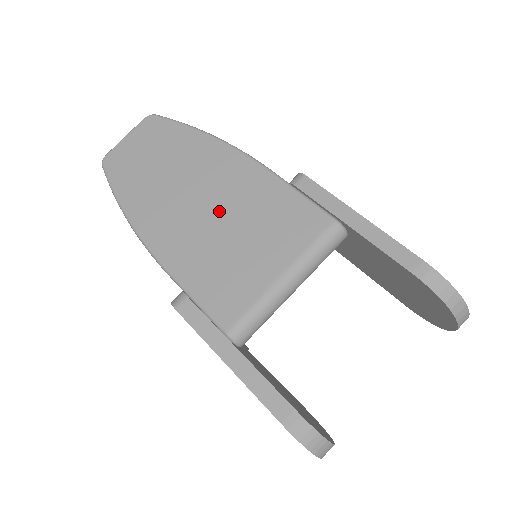
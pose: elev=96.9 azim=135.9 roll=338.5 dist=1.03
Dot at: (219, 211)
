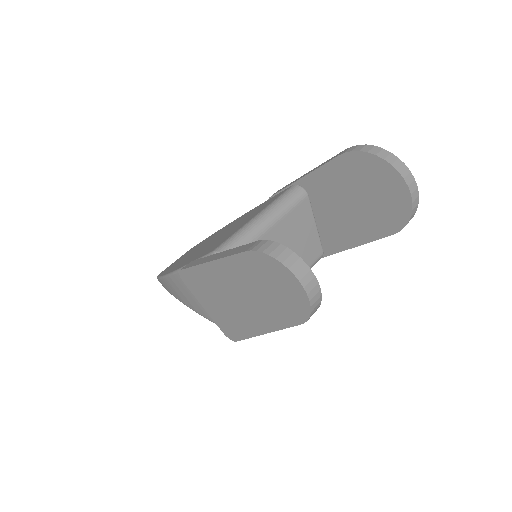
Dot at: occluded
